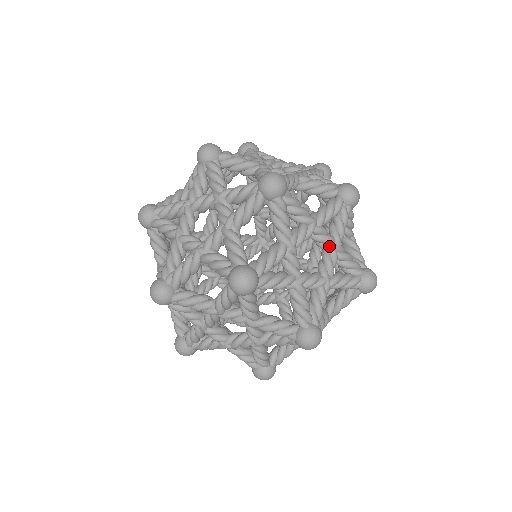
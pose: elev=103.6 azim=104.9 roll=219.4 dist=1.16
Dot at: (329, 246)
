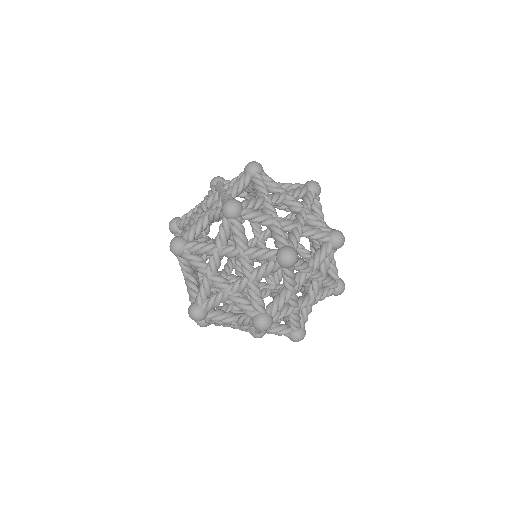
Dot at: (318, 280)
